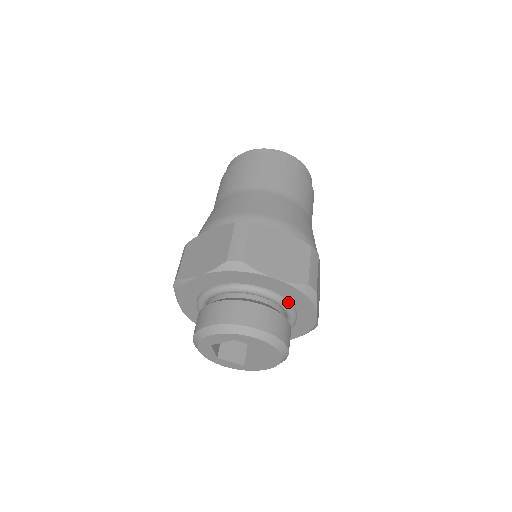
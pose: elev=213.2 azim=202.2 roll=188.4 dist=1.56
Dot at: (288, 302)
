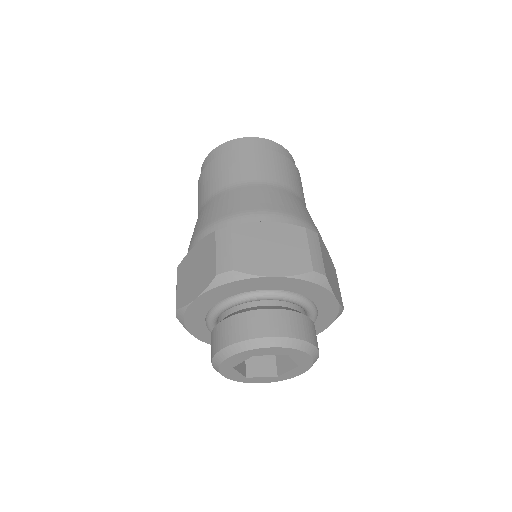
Dot at: (316, 320)
